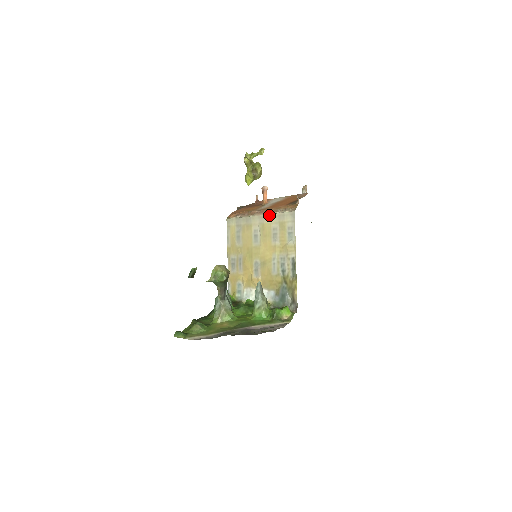
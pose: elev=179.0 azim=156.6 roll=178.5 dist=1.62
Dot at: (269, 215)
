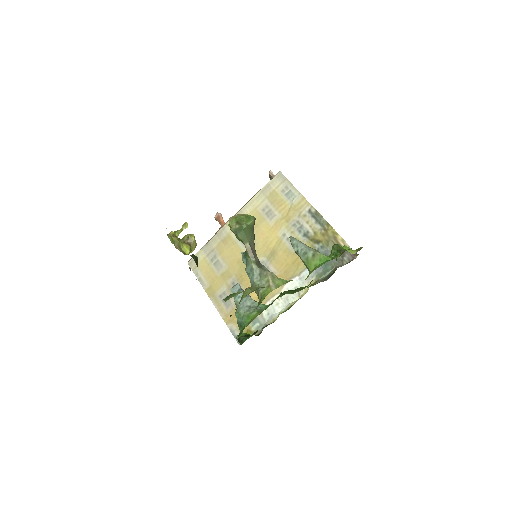
Dot at: (248, 203)
